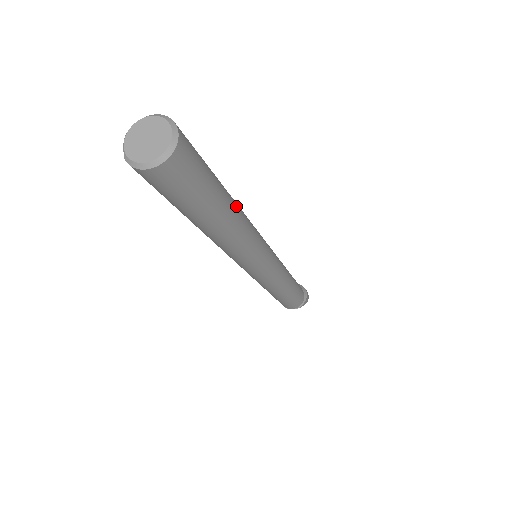
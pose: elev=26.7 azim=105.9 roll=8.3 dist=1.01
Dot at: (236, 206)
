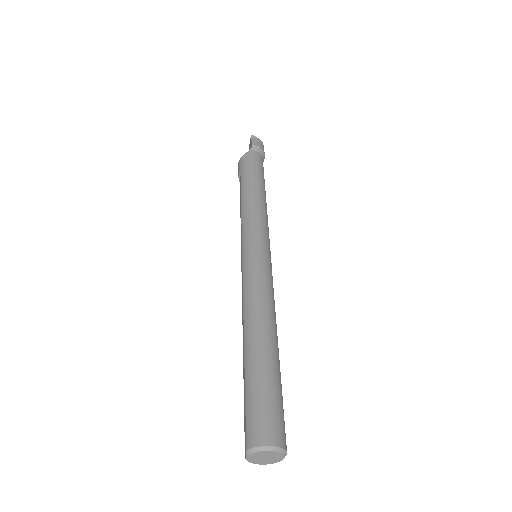
Dot at: occluded
